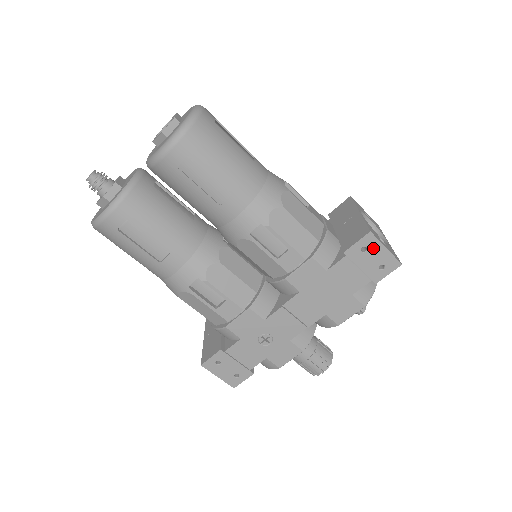
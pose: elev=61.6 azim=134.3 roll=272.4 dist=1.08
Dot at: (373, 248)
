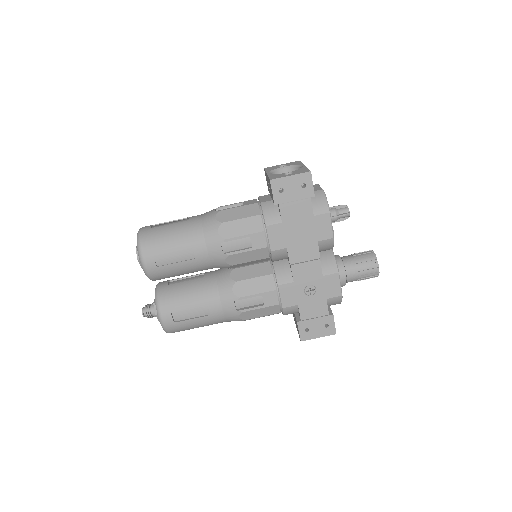
Dot at: (284, 184)
